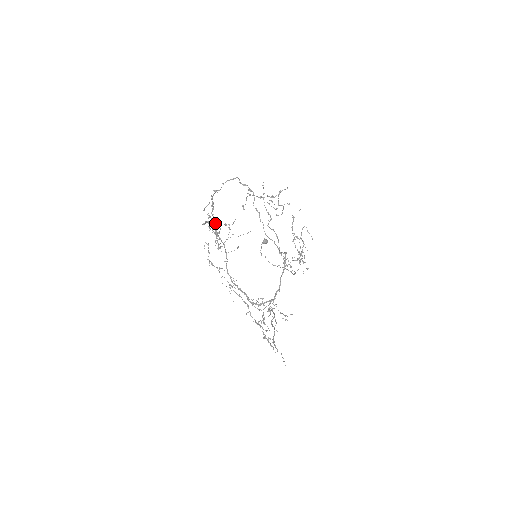
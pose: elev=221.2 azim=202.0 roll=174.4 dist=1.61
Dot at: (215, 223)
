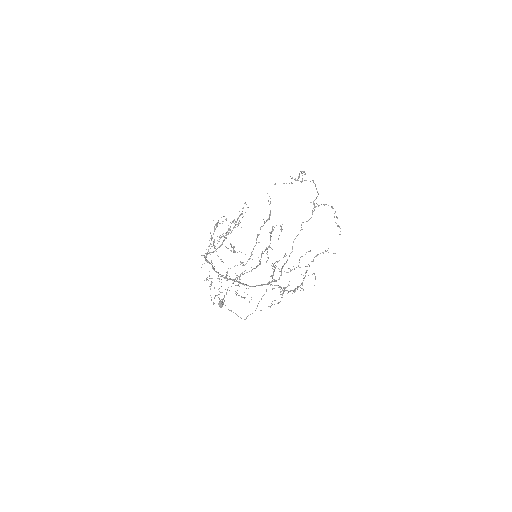
Dot at: (303, 171)
